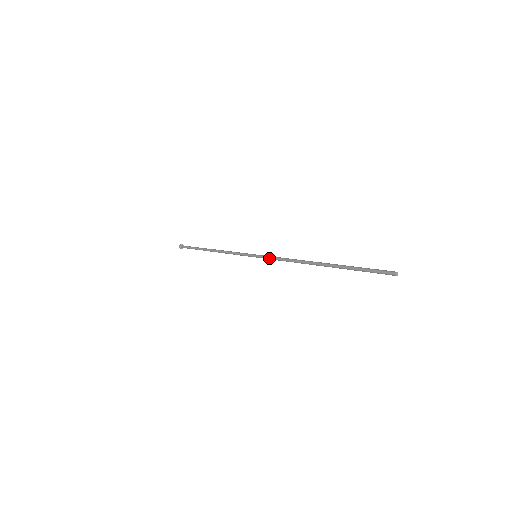
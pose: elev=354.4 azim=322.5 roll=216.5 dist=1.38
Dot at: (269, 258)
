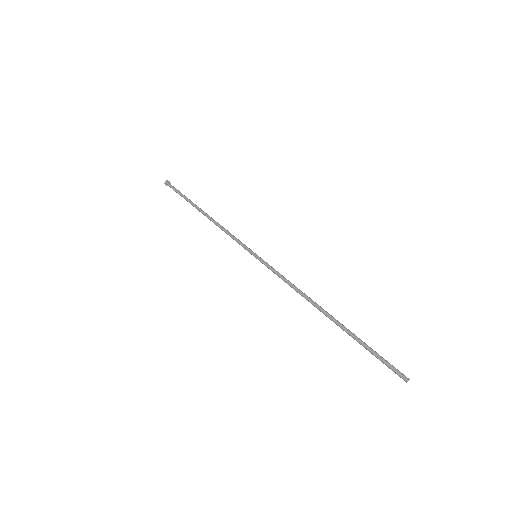
Dot at: (271, 270)
